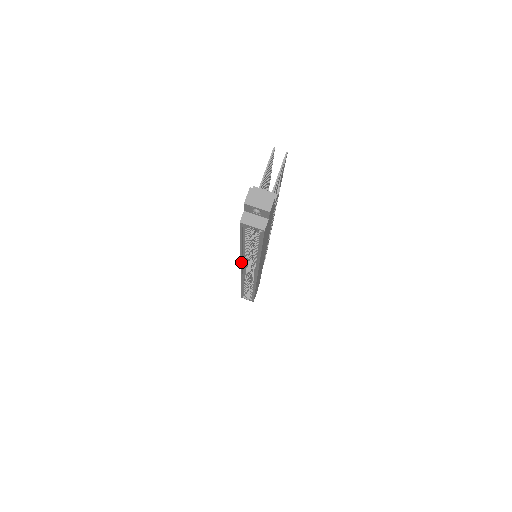
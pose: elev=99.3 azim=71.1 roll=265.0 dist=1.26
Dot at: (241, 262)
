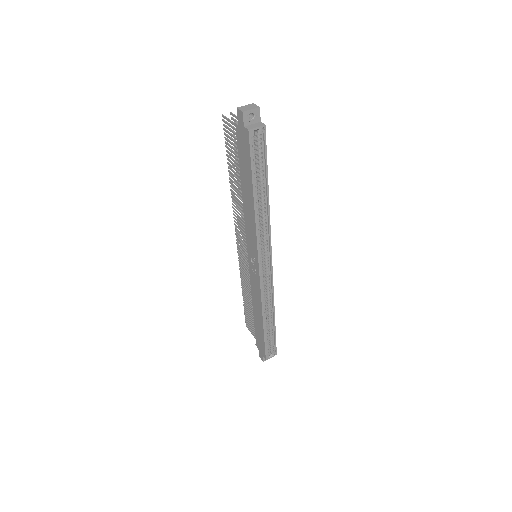
Dot at: (256, 233)
